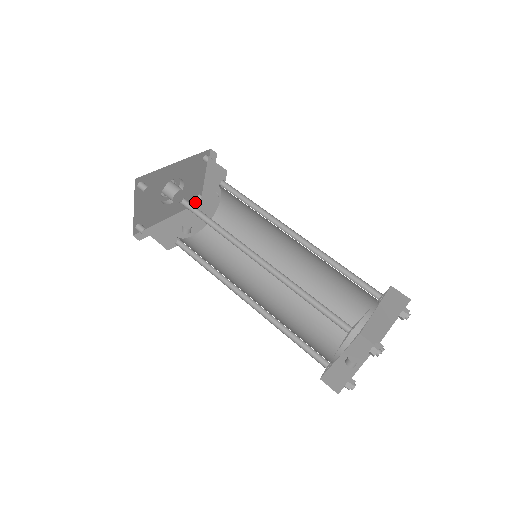
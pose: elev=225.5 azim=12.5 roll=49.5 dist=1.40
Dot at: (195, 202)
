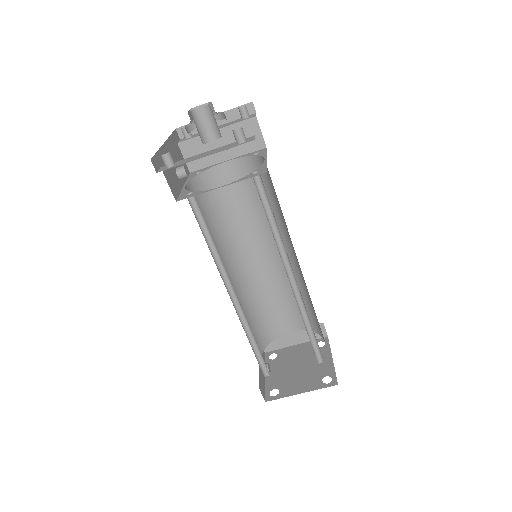
Dot at: occluded
